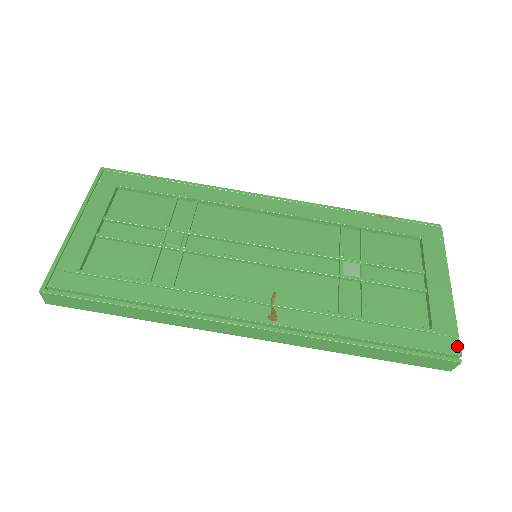
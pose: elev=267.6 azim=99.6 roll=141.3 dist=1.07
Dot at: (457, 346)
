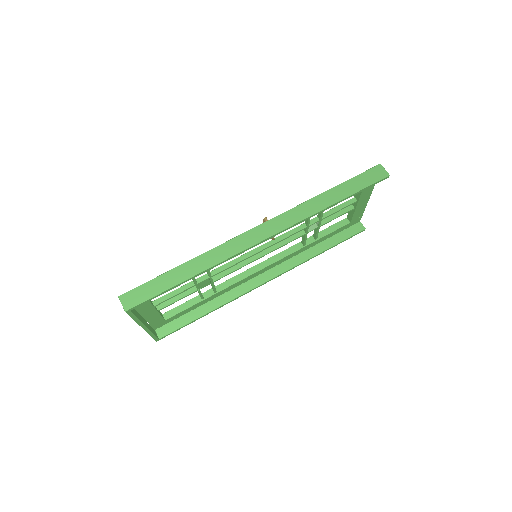
Dot at: occluded
